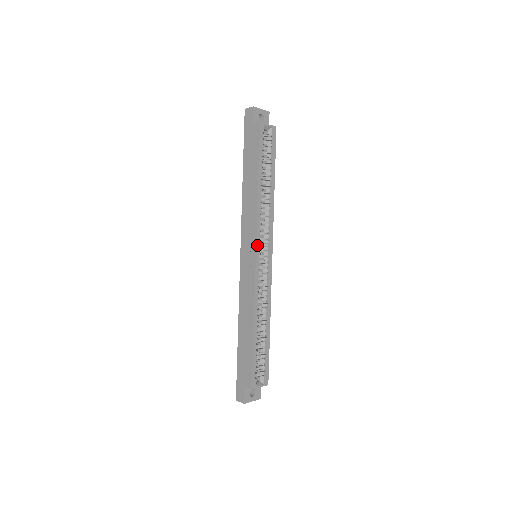
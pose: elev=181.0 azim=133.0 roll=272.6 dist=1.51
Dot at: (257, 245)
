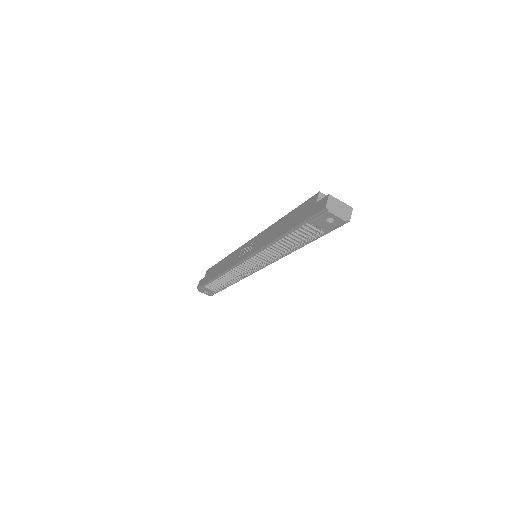
Dot at: occluded
